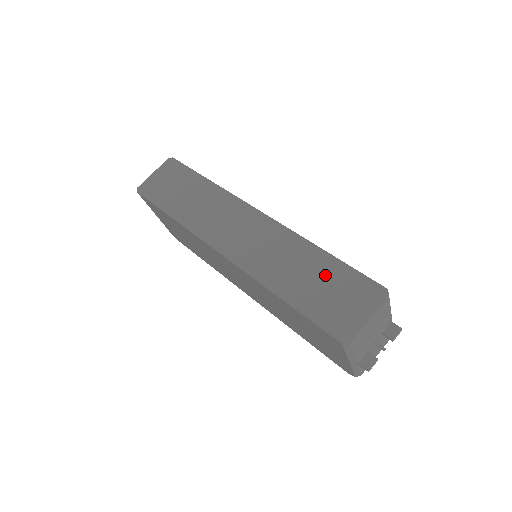
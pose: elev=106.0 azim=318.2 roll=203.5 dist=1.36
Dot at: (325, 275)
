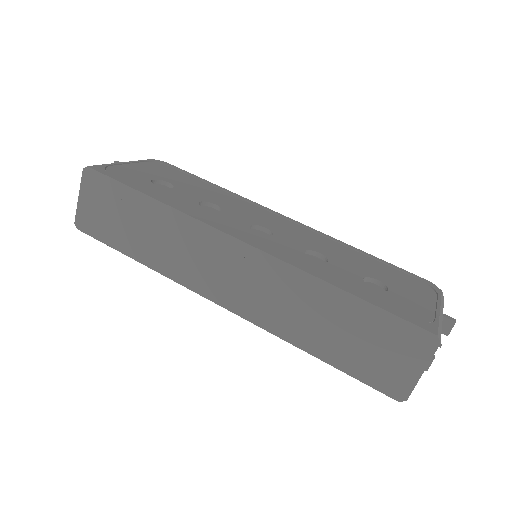
Dot at: (355, 324)
